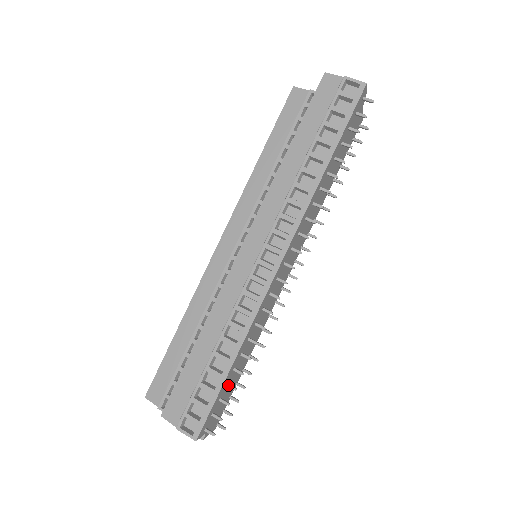
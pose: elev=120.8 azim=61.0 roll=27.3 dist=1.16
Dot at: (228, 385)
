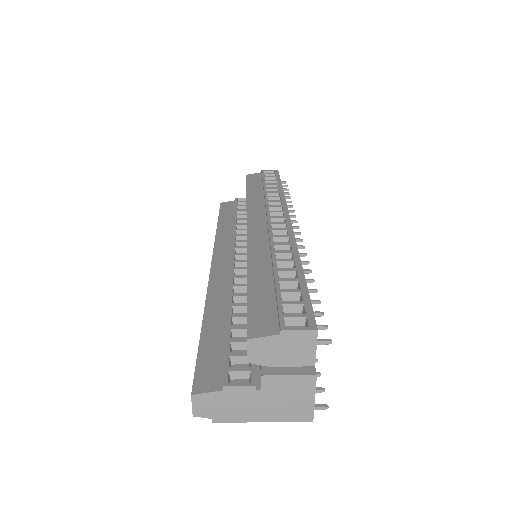
Dot at: occluded
